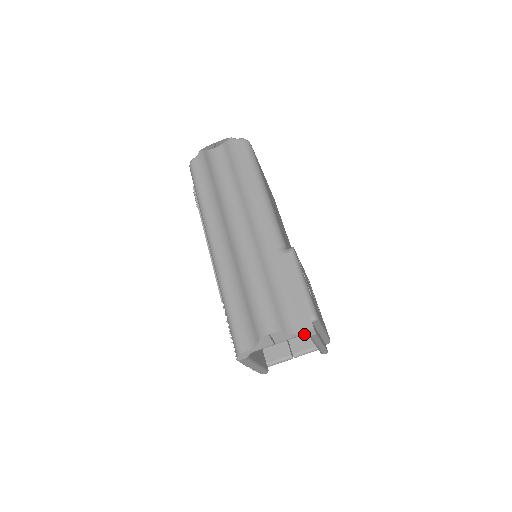
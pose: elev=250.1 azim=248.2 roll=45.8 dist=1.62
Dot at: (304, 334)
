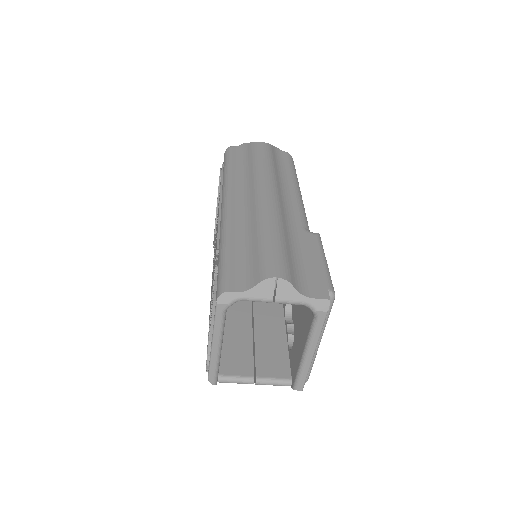
Dot at: (315, 303)
